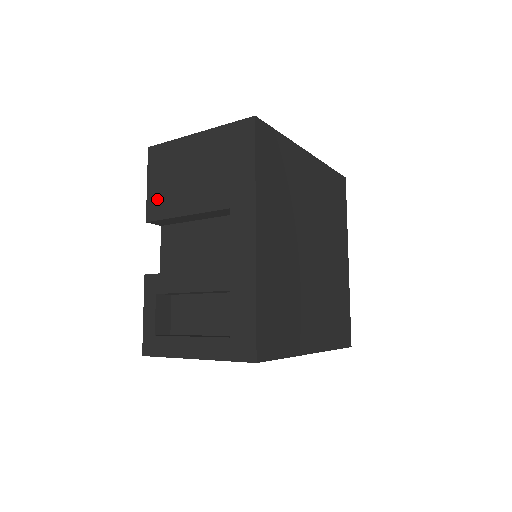
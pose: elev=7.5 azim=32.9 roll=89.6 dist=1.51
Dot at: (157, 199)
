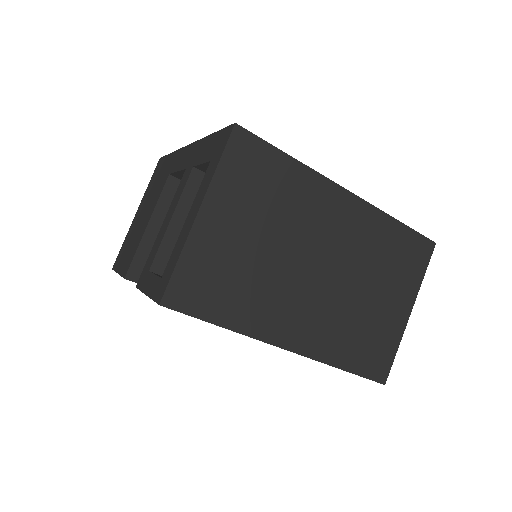
Dot at: (126, 261)
